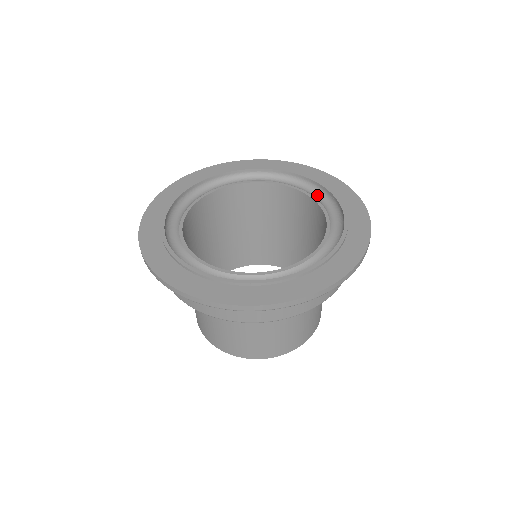
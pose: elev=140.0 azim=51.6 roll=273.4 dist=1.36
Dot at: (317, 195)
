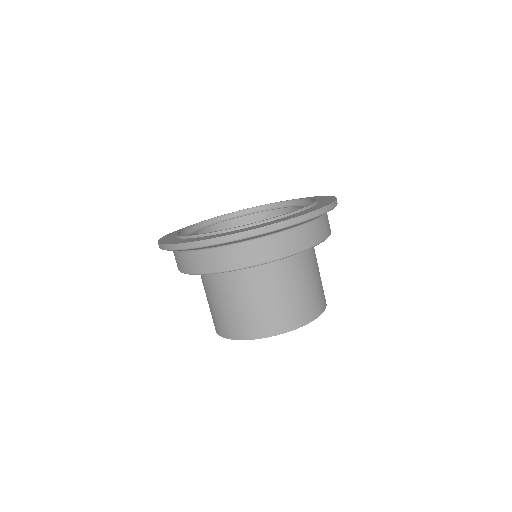
Dot at: occluded
